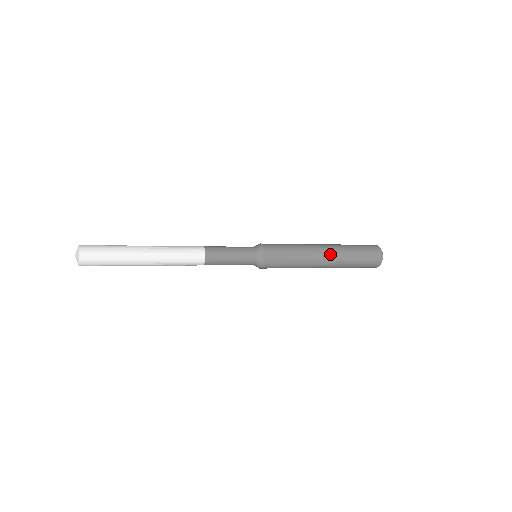
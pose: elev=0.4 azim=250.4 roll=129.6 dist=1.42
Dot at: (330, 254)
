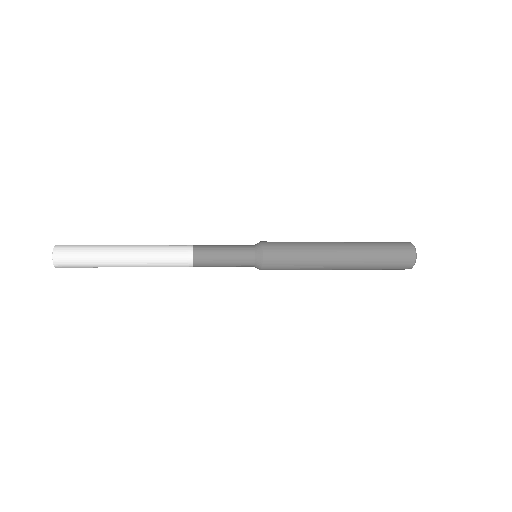
Dot at: (344, 245)
